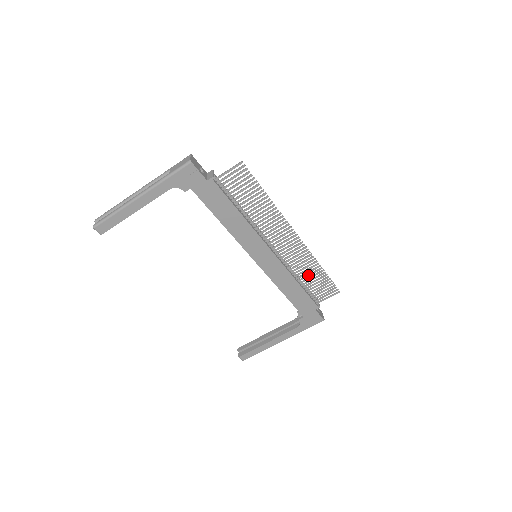
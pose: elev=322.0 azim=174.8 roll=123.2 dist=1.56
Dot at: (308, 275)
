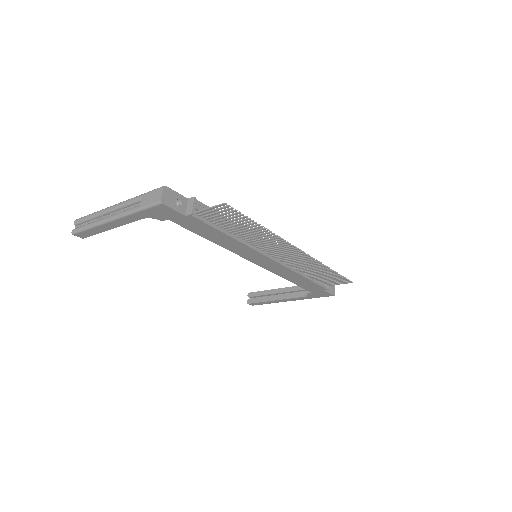
Dot at: (316, 272)
